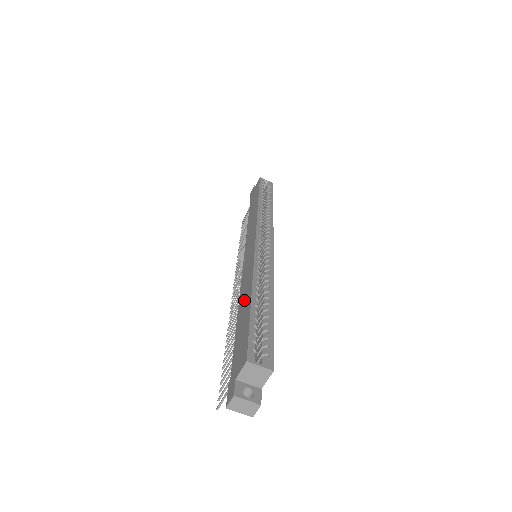
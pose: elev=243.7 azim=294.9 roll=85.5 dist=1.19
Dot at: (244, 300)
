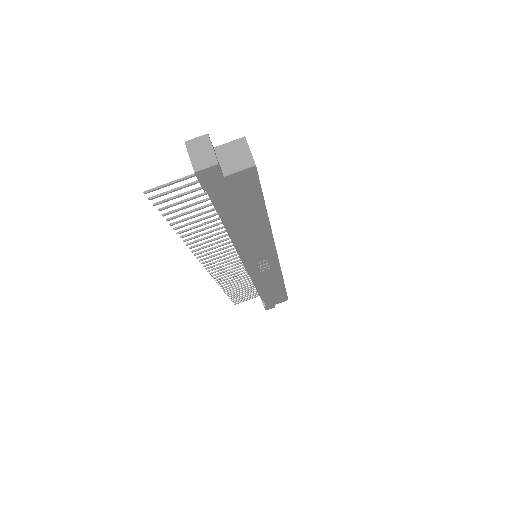
Dot at: occluded
